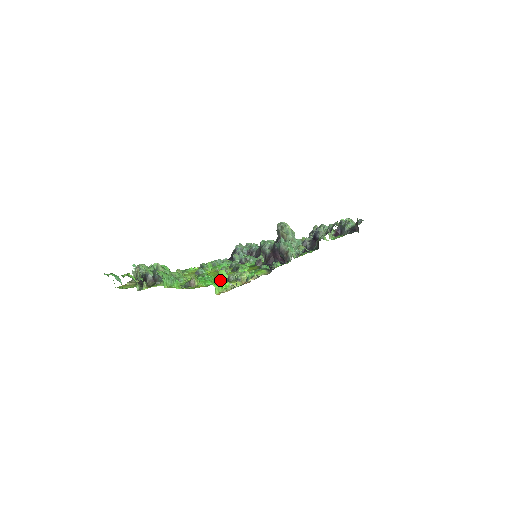
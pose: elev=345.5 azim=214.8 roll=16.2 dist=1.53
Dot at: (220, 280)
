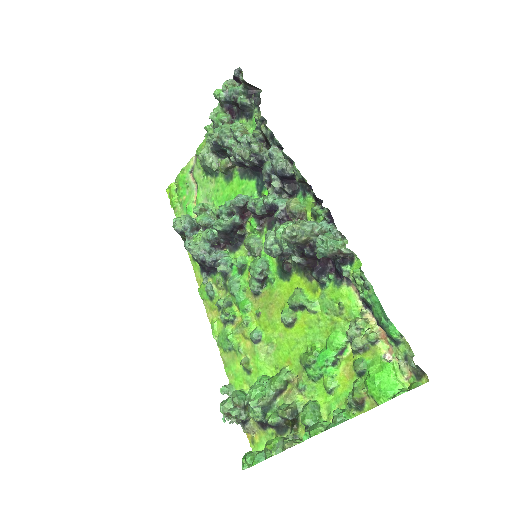
Dot at: occluded
